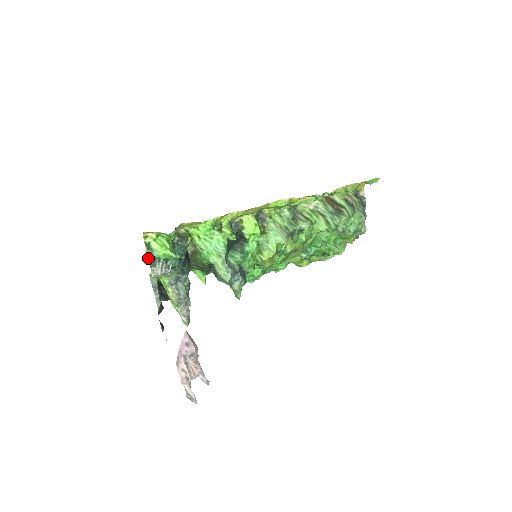
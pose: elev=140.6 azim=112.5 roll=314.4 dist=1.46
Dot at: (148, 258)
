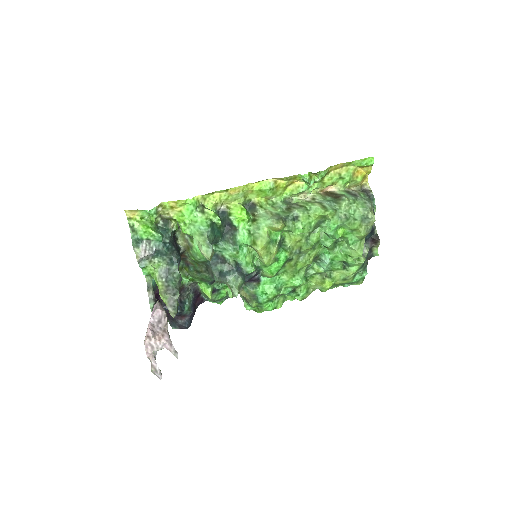
Dot at: occluded
